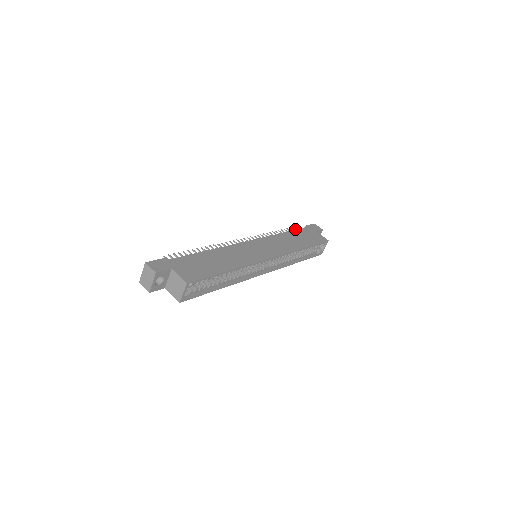
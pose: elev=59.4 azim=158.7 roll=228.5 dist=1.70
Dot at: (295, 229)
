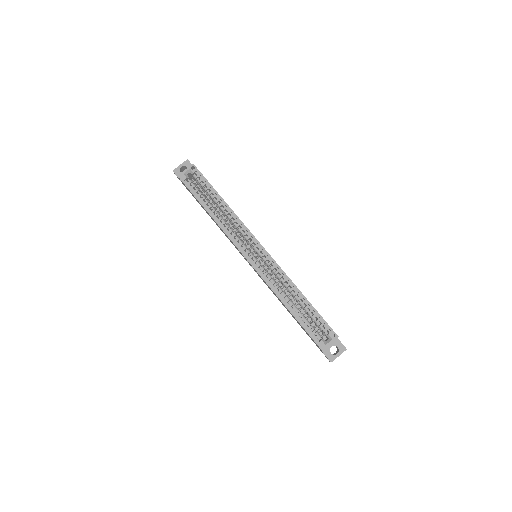
Dot at: occluded
